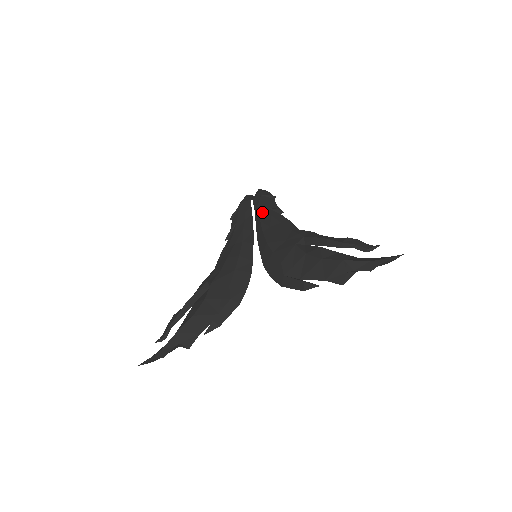
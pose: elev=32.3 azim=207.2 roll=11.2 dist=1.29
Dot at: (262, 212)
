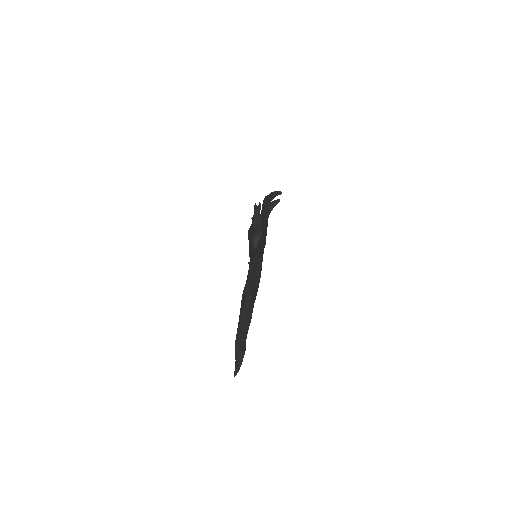
Dot at: occluded
